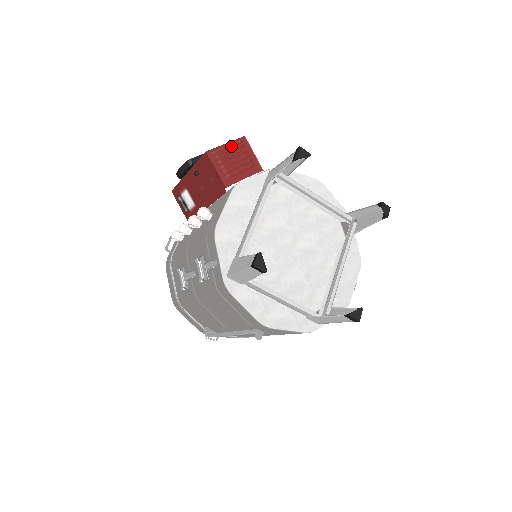
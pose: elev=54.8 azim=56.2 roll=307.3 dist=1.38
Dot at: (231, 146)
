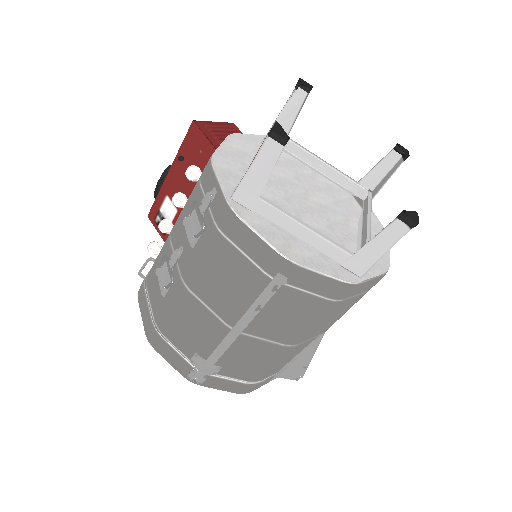
Dot at: (220, 124)
